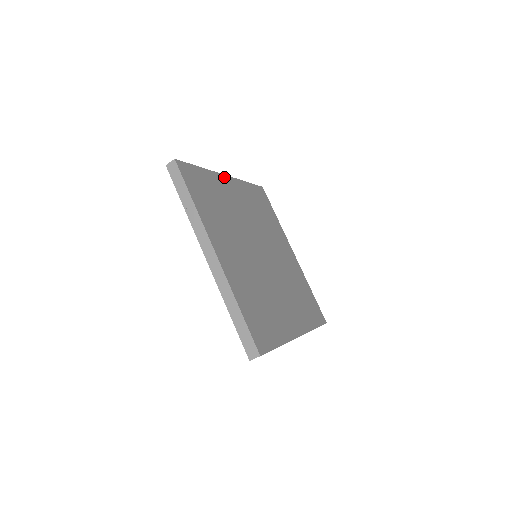
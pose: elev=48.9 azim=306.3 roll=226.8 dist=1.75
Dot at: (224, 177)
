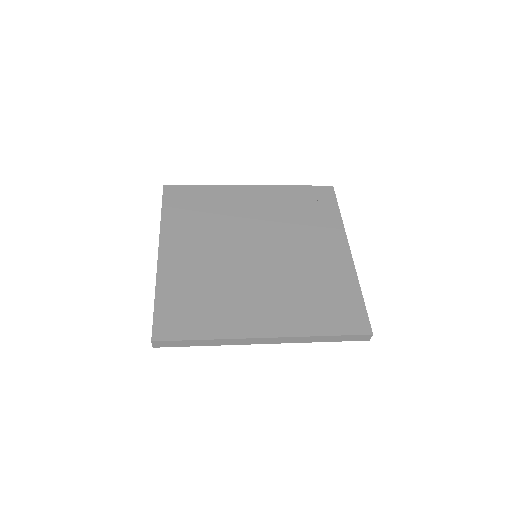
Dot at: (243, 187)
